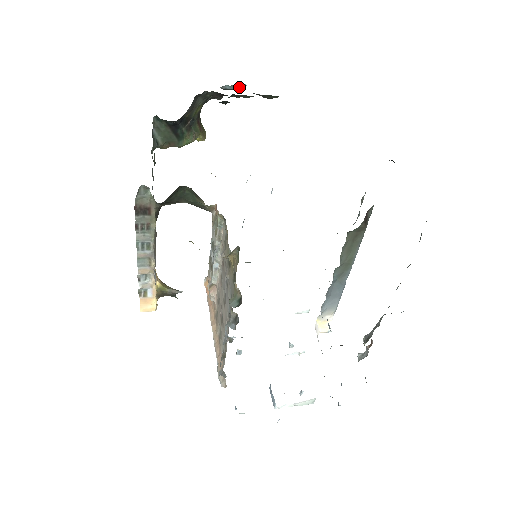
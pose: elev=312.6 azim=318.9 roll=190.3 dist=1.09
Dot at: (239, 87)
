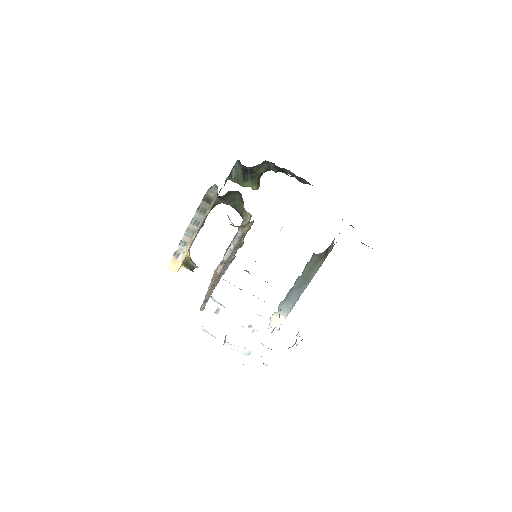
Dot at: occluded
